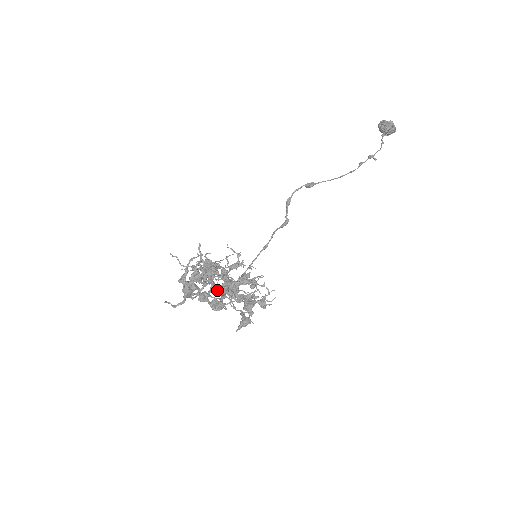
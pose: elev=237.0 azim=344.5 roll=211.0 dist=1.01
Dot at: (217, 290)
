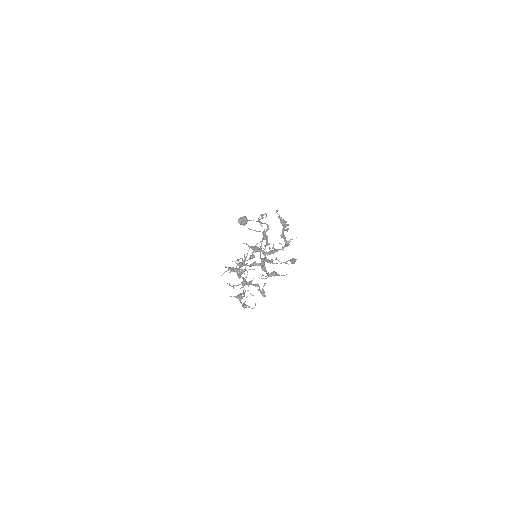
Dot at: (269, 253)
